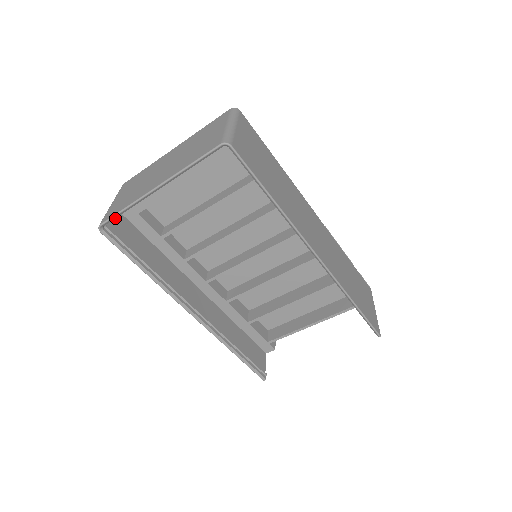
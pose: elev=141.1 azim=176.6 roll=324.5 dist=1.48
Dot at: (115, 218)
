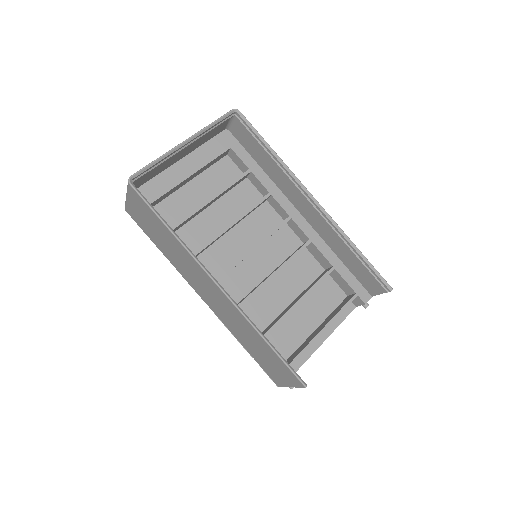
Dot at: occluded
